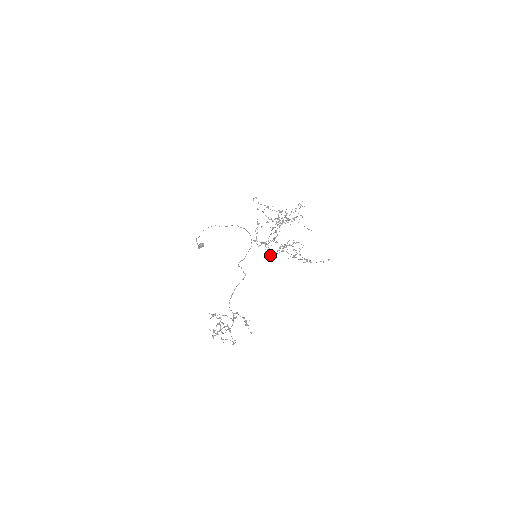
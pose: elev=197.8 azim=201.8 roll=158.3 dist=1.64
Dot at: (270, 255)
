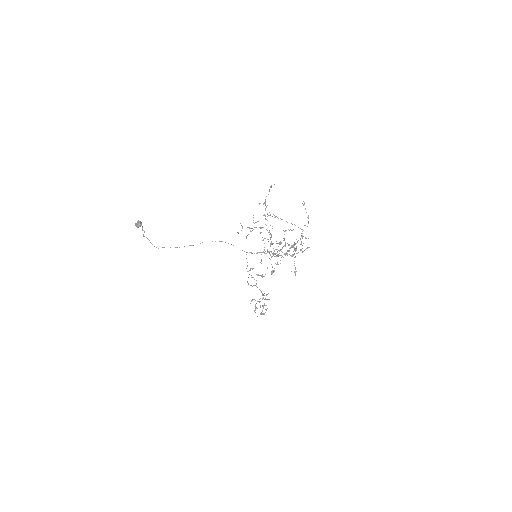
Dot at: occluded
